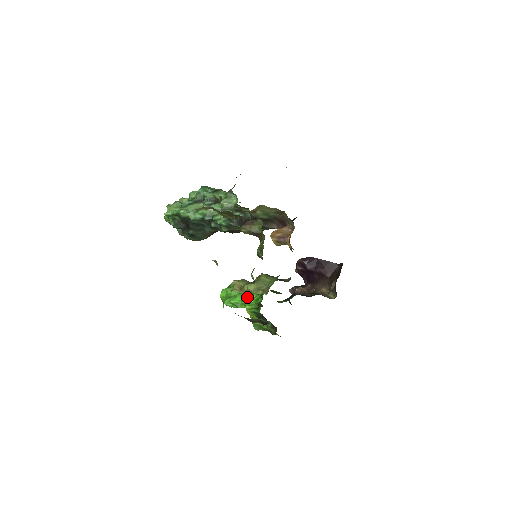
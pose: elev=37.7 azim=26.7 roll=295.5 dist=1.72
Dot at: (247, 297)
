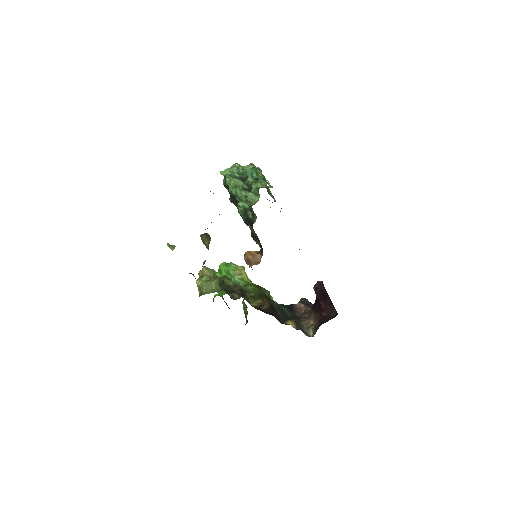
Dot at: occluded
